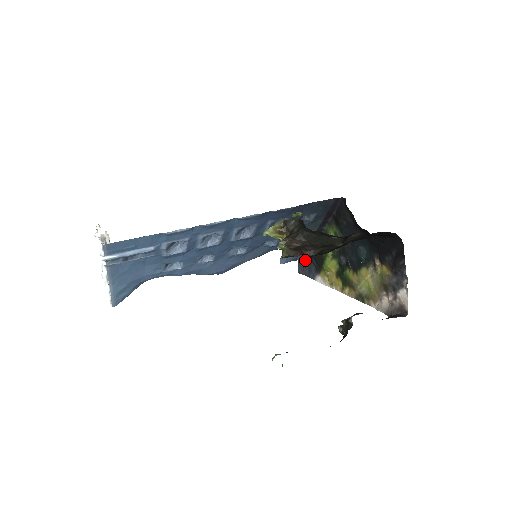
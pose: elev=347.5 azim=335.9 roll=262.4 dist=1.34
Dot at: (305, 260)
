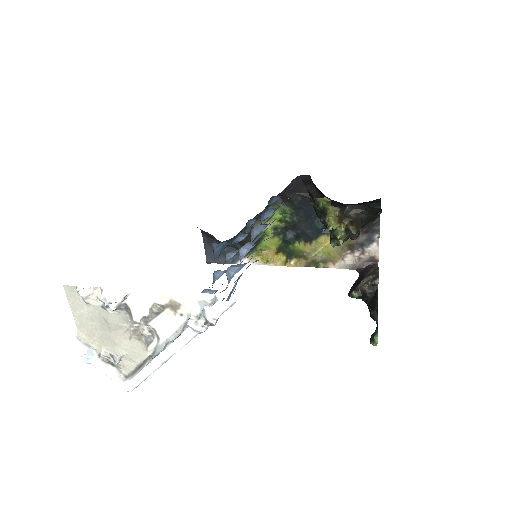
Dot at: occluded
